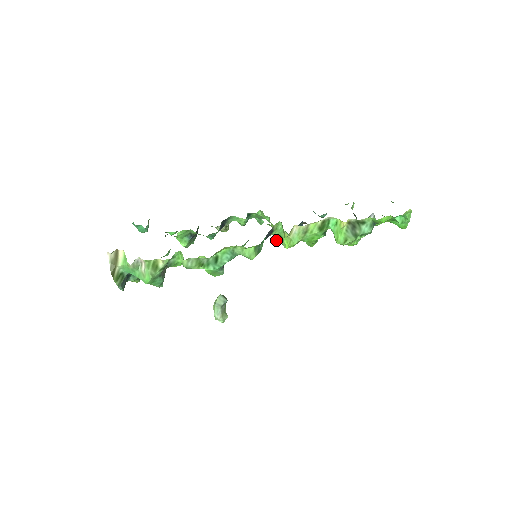
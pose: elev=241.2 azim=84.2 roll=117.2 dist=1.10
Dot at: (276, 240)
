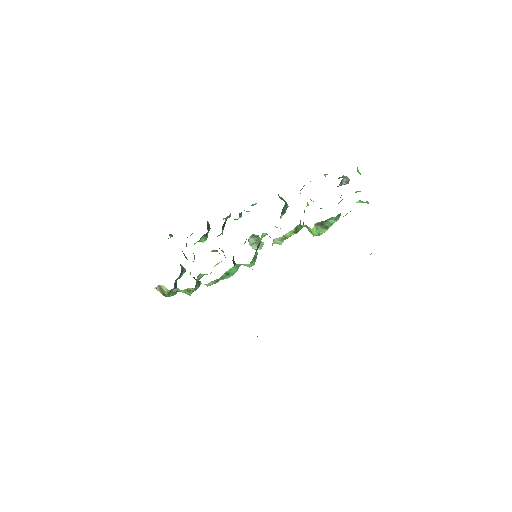
Dot at: occluded
